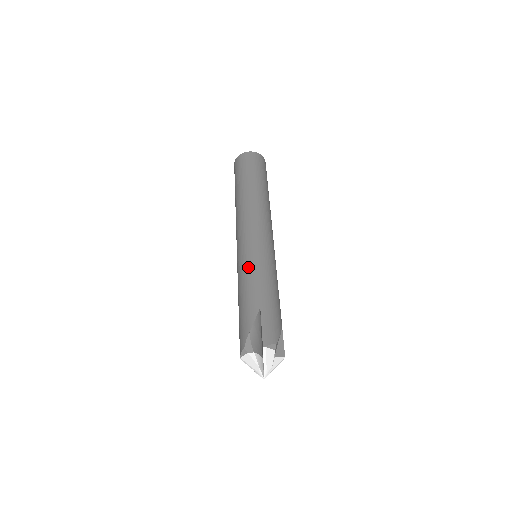
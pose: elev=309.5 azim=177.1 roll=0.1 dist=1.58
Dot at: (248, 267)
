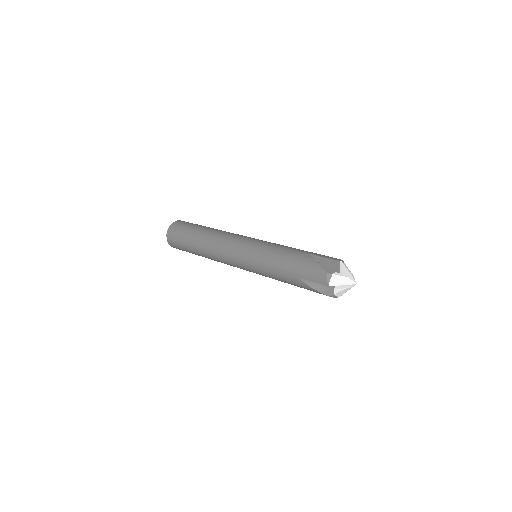
Dot at: (268, 249)
